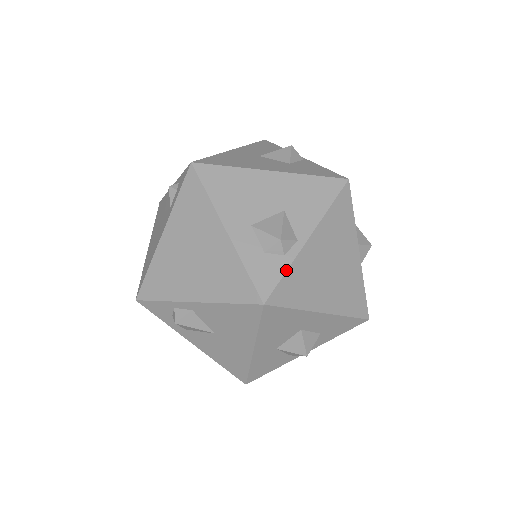
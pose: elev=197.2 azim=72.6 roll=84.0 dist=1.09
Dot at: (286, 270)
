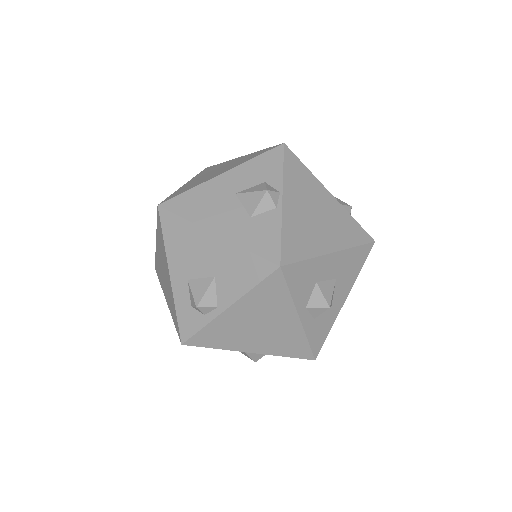
Dot at: (202, 327)
